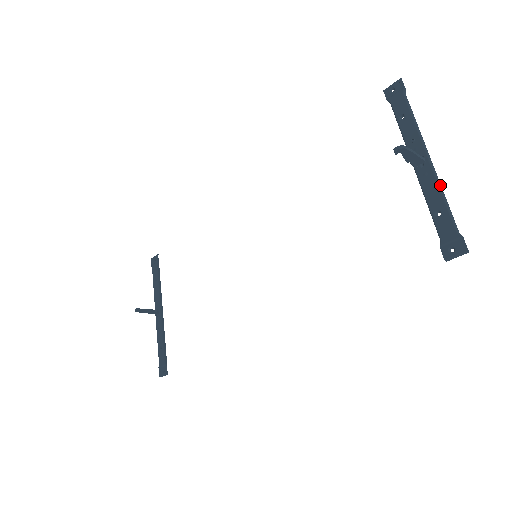
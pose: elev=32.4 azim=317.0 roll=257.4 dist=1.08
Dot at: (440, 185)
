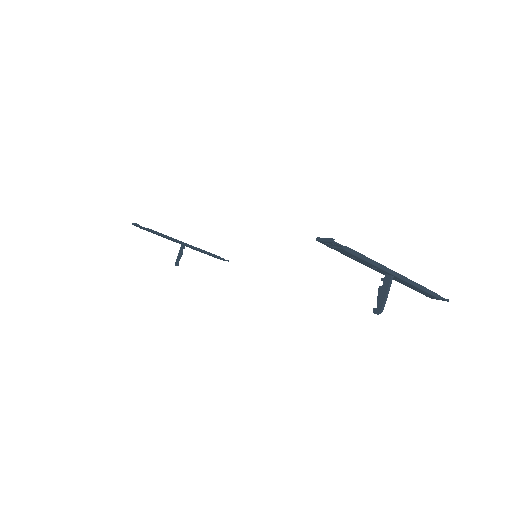
Dot at: (414, 284)
